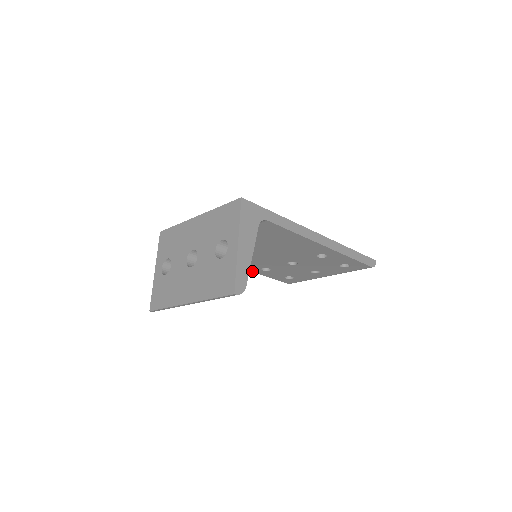
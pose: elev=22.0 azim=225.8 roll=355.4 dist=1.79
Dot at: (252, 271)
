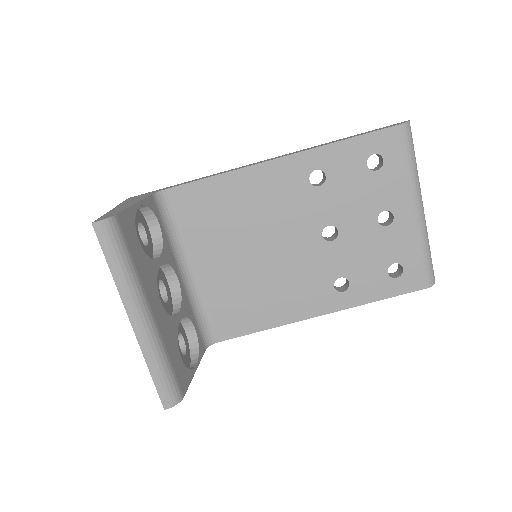
Dot at: (341, 309)
